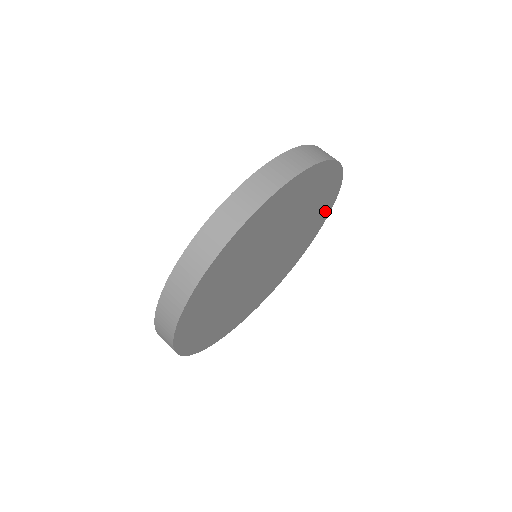
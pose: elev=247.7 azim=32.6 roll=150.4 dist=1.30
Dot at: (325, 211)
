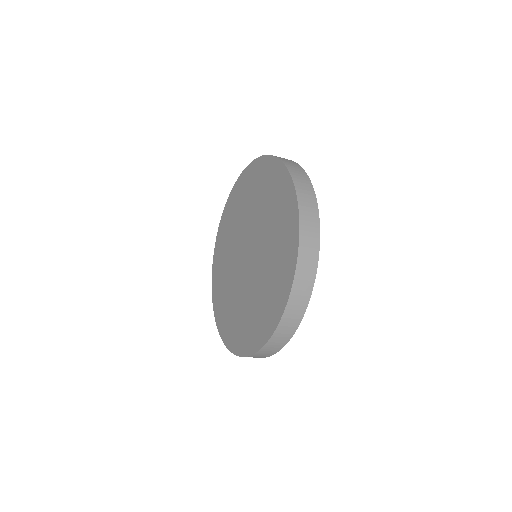
Dot at: occluded
